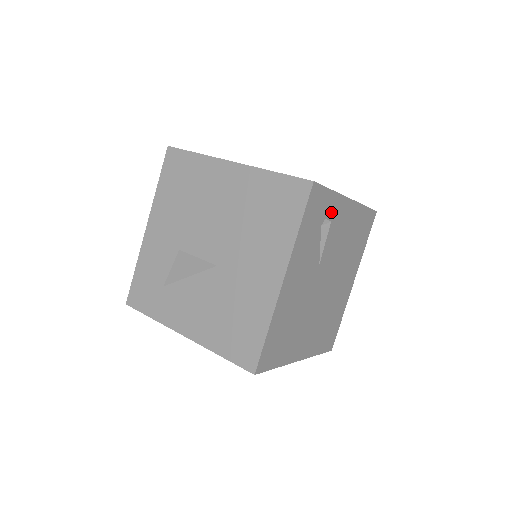
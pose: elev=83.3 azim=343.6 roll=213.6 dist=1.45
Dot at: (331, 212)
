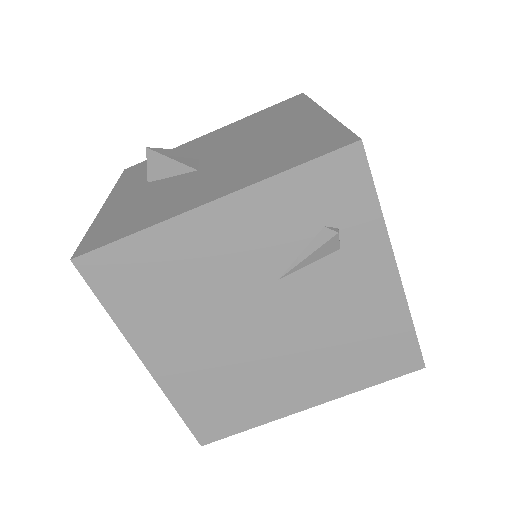
Dot at: (354, 235)
